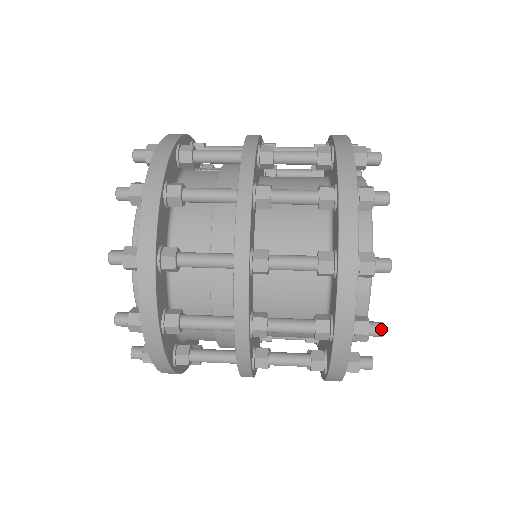
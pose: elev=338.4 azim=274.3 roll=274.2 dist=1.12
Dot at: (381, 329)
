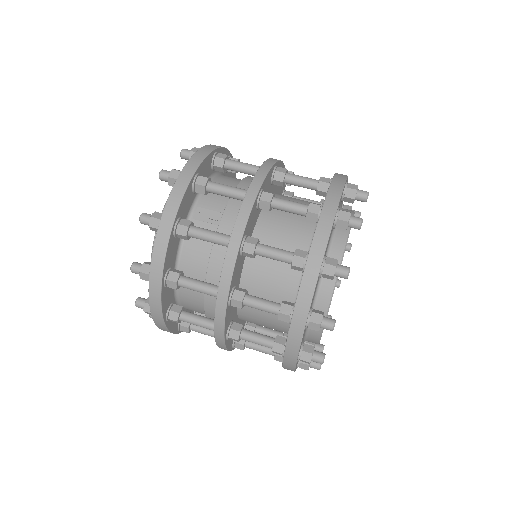
Dot at: (317, 369)
